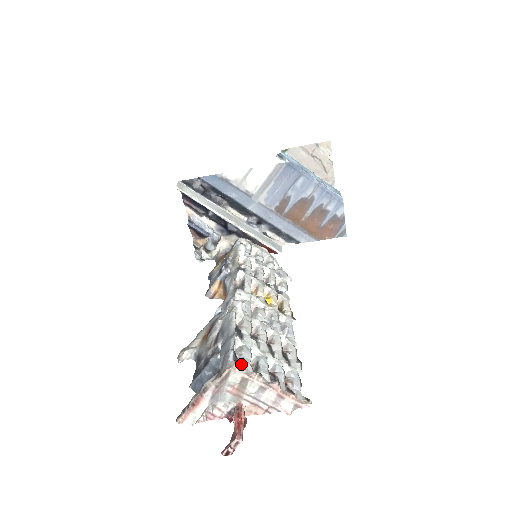
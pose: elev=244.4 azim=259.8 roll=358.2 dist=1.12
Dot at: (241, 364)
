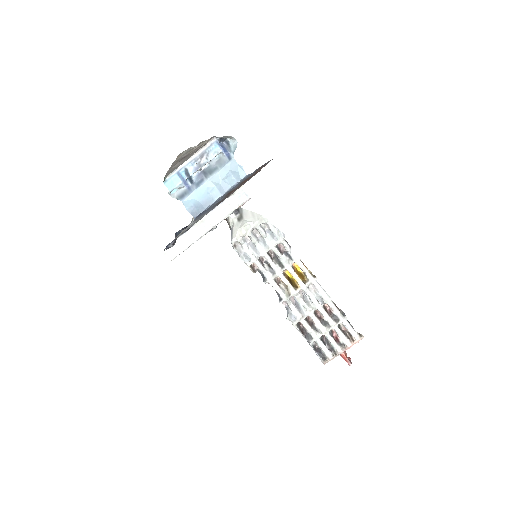
Dot at: (326, 361)
